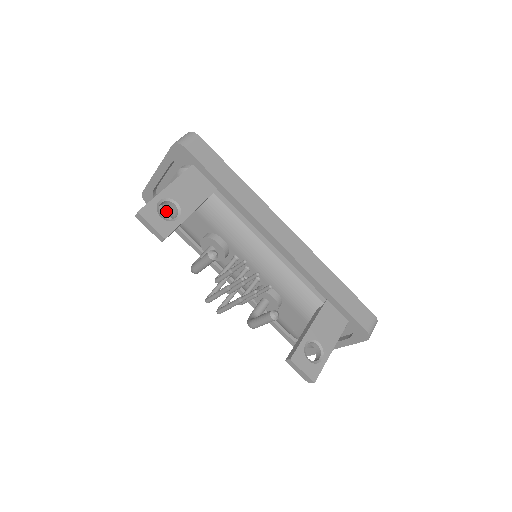
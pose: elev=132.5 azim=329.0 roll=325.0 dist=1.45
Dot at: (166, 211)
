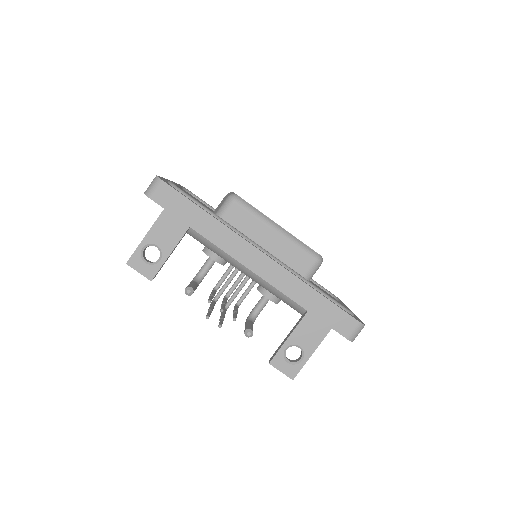
Dot at: occluded
